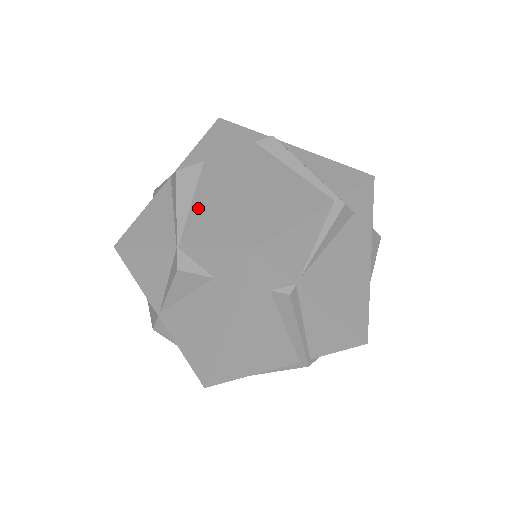
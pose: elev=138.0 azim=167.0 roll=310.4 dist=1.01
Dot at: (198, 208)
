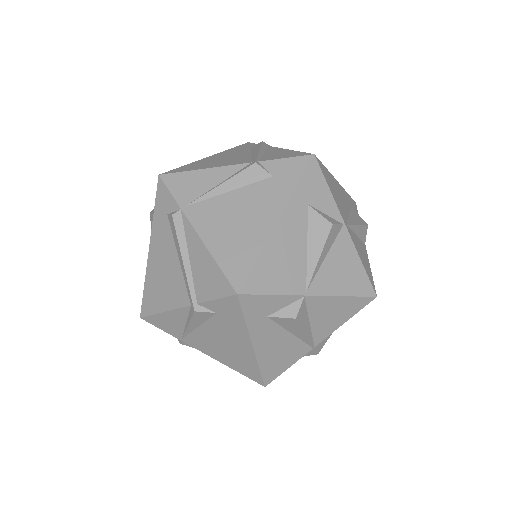
Dot at: occluded
